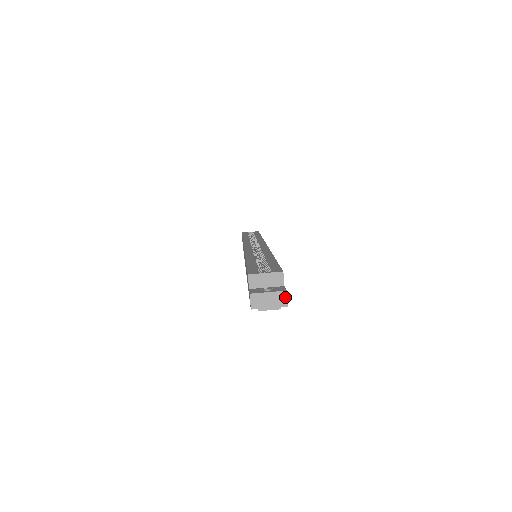
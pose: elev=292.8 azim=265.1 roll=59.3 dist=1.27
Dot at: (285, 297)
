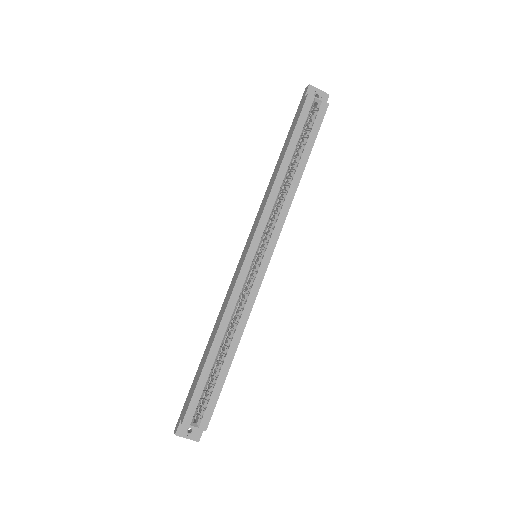
Dot at: (197, 440)
